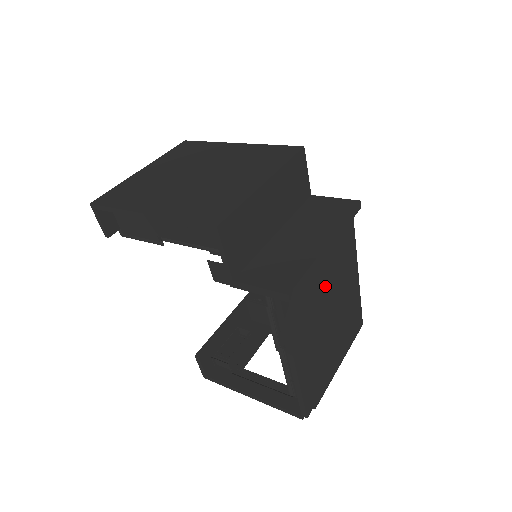
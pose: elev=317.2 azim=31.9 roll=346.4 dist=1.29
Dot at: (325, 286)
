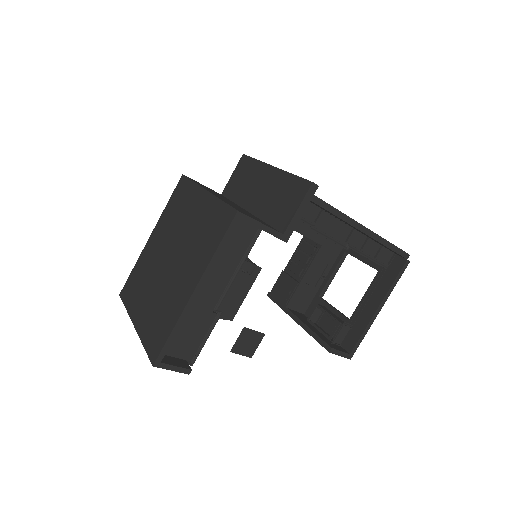
Dot at: occluded
